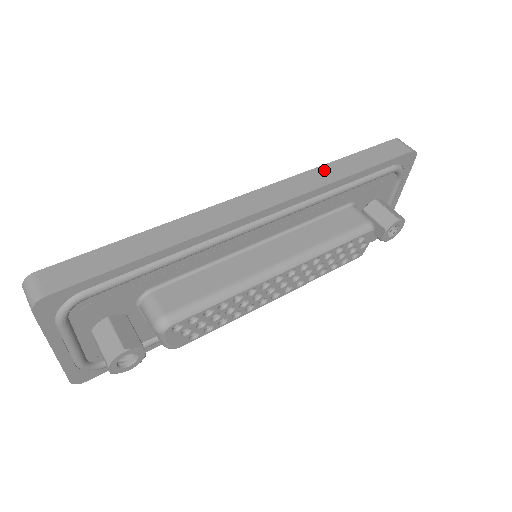
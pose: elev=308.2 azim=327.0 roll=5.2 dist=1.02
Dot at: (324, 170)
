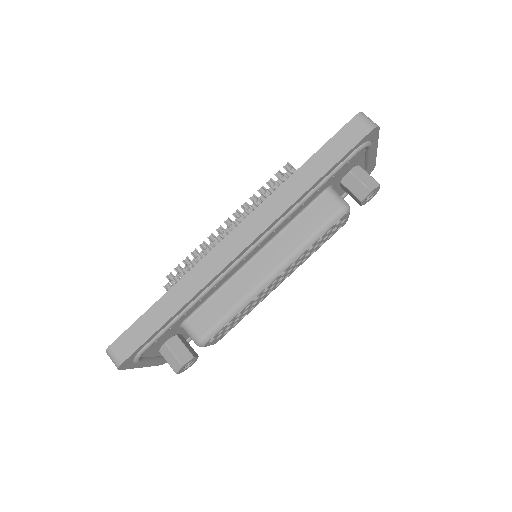
Dot at: (289, 185)
